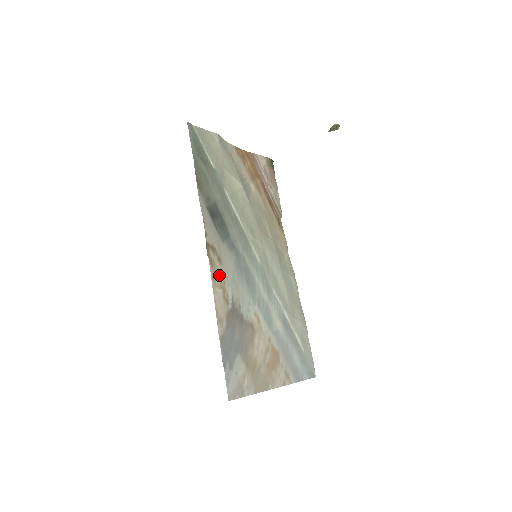
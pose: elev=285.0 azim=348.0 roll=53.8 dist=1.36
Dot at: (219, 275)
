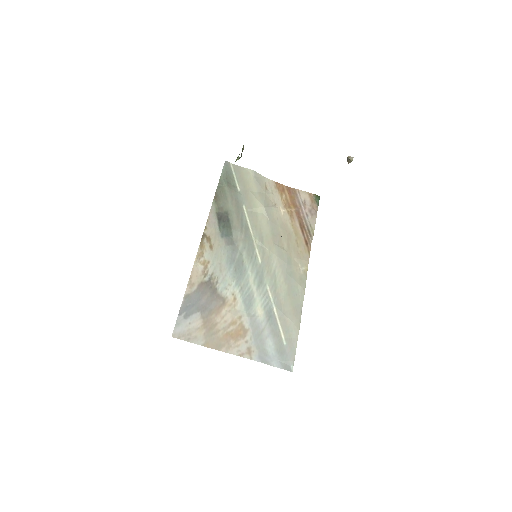
Dot at: (205, 256)
